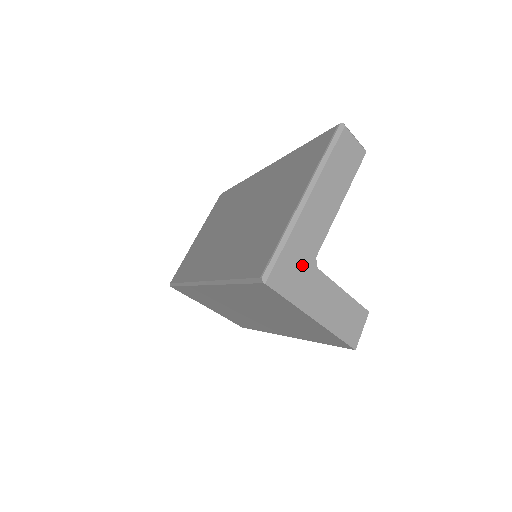
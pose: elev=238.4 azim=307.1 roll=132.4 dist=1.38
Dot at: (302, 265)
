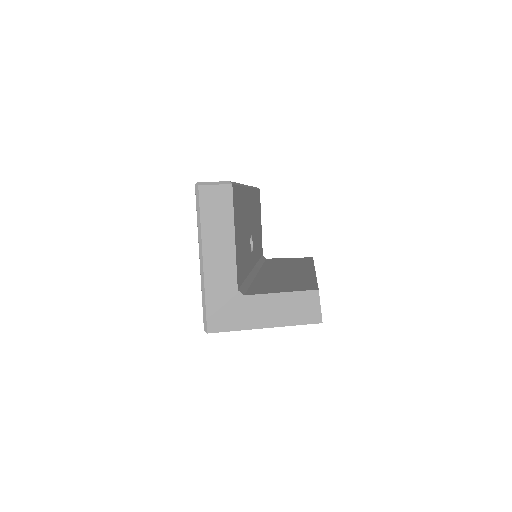
Dot at: (229, 303)
